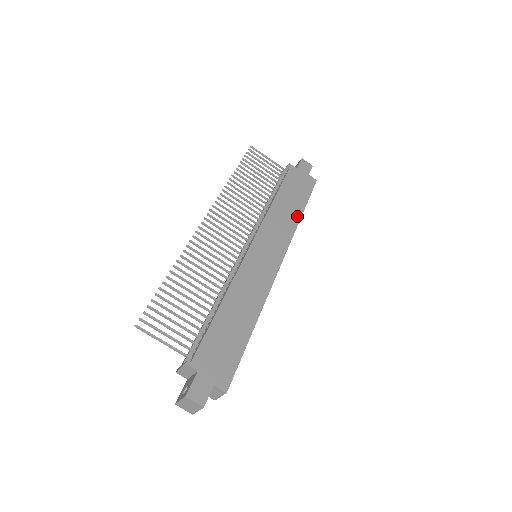
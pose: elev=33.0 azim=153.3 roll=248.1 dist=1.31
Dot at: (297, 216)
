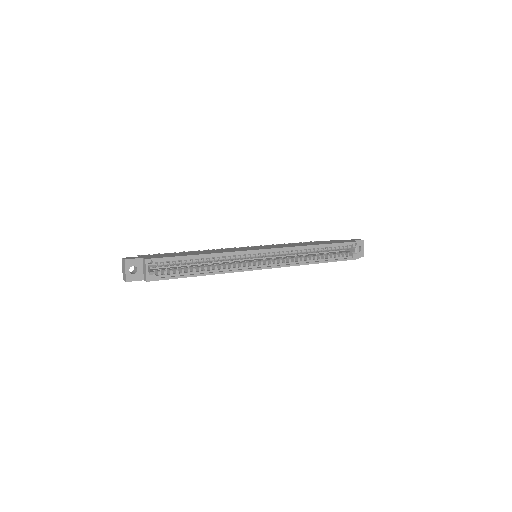
Dot at: (312, 245)
